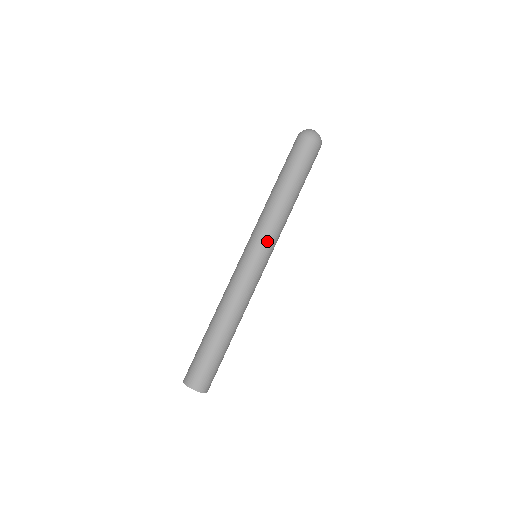
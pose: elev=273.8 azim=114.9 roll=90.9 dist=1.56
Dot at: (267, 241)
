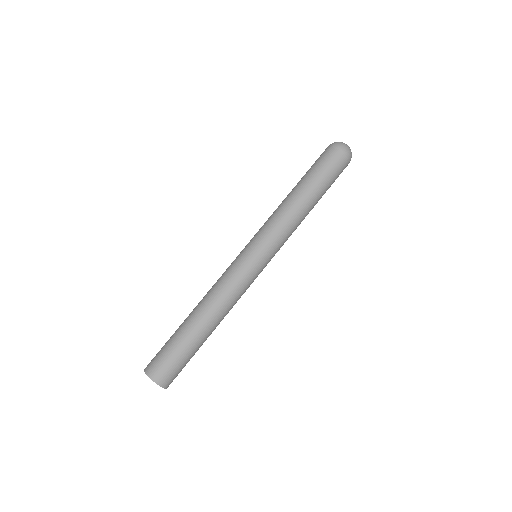
Dot at: (278, 249)
